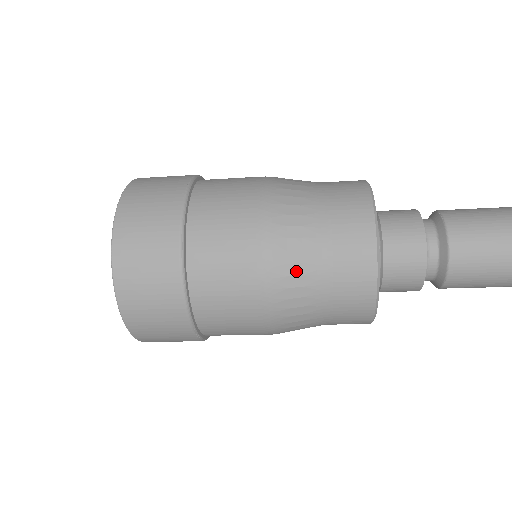
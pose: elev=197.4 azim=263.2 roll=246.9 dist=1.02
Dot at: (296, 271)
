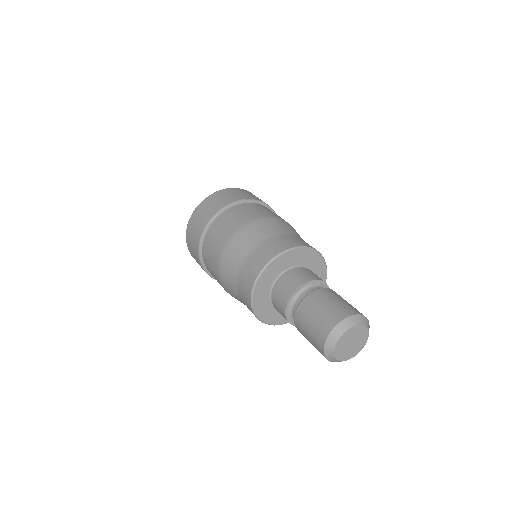
Dot at: (229, 267)
